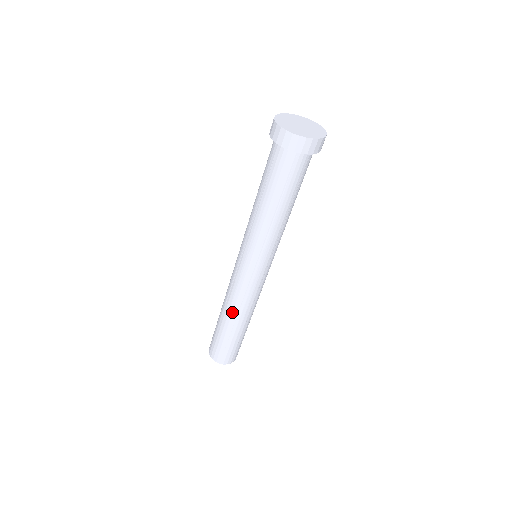
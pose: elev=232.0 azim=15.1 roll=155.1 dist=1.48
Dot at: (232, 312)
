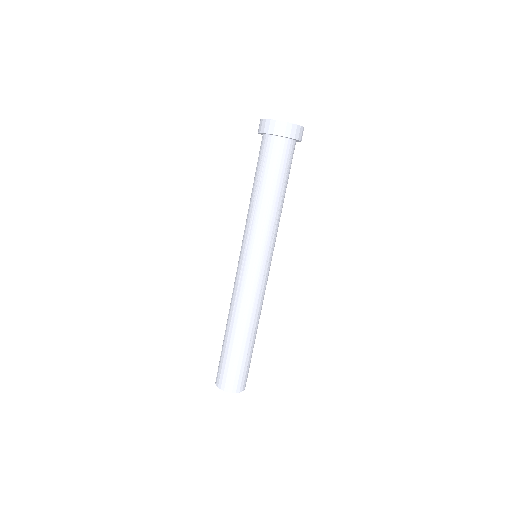
Dot at: (229, 314)
